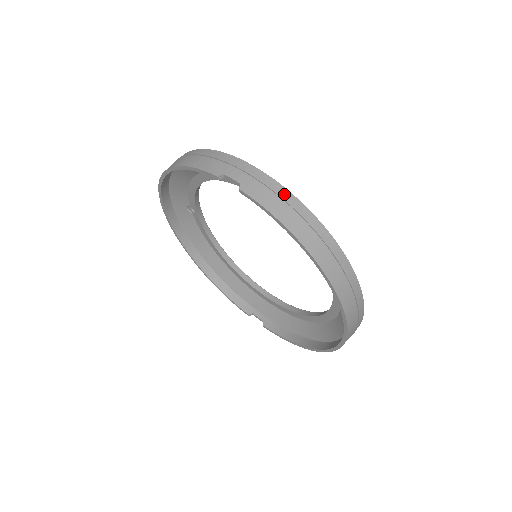
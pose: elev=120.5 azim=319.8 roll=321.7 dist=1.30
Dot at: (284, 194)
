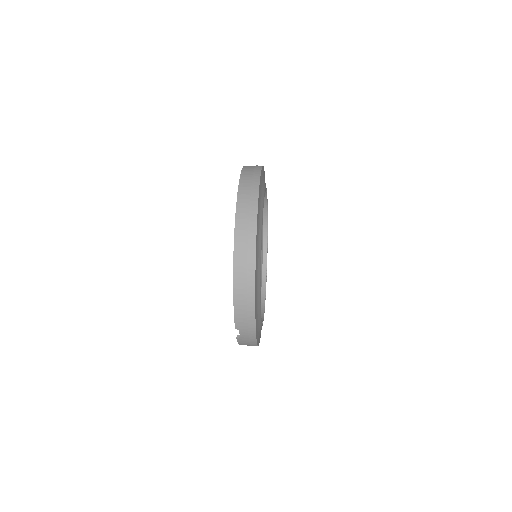
Dot at: occluded
